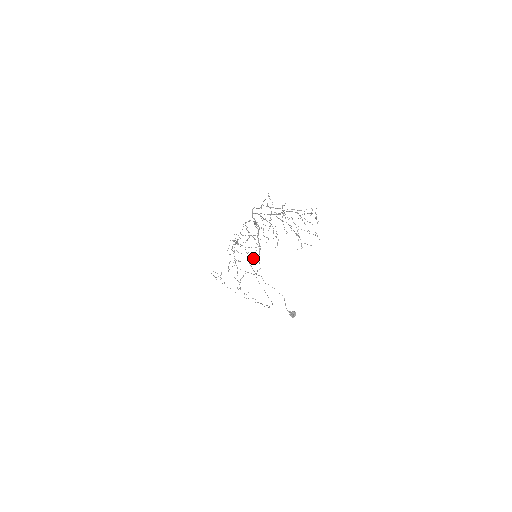
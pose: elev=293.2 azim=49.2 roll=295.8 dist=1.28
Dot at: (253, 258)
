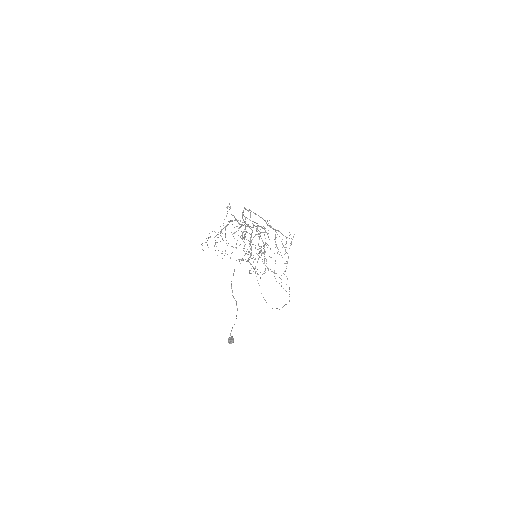
Dot at: (242, 259)
